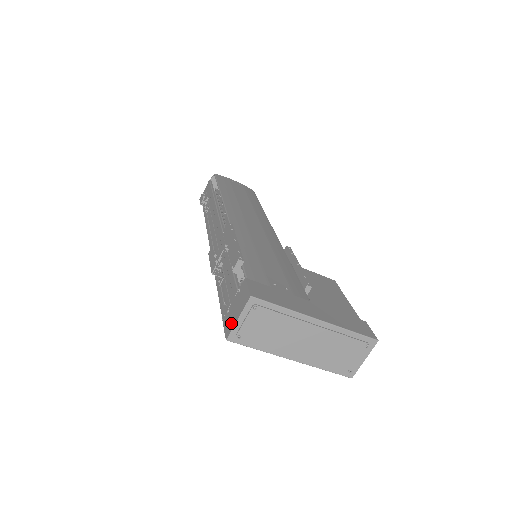
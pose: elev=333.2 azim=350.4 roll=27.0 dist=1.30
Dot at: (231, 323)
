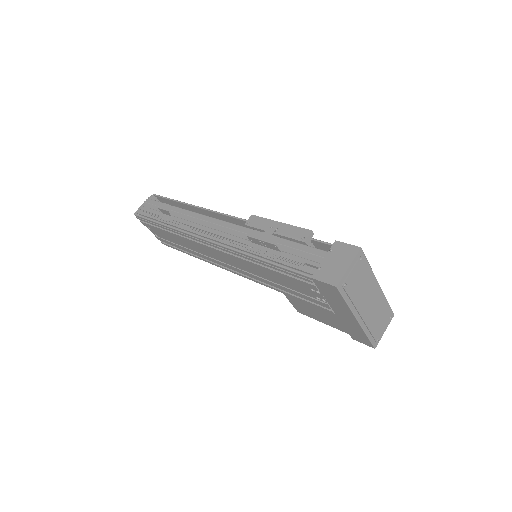
Dot at: (337, 273)
